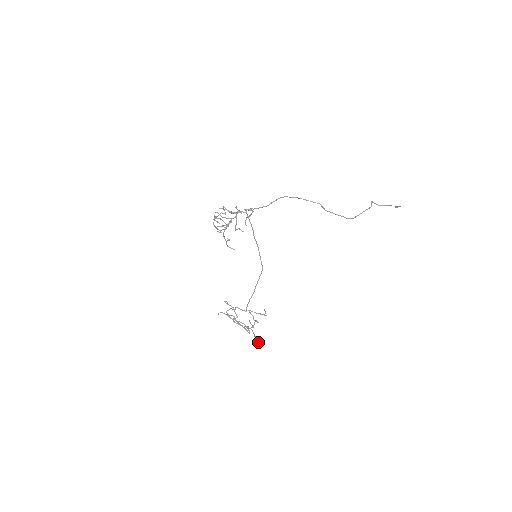
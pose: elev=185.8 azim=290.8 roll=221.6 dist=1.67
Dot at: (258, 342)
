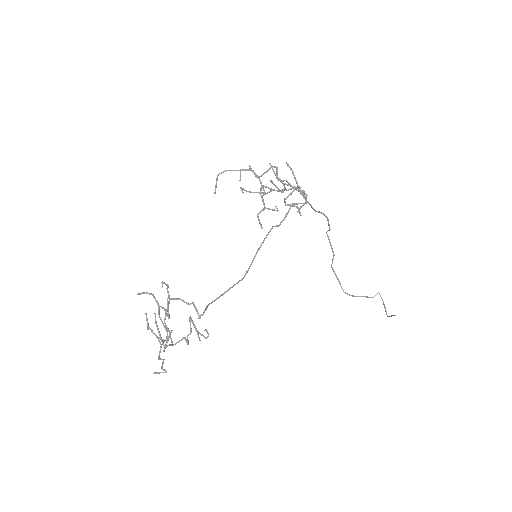
Dot at: (165, 371)
